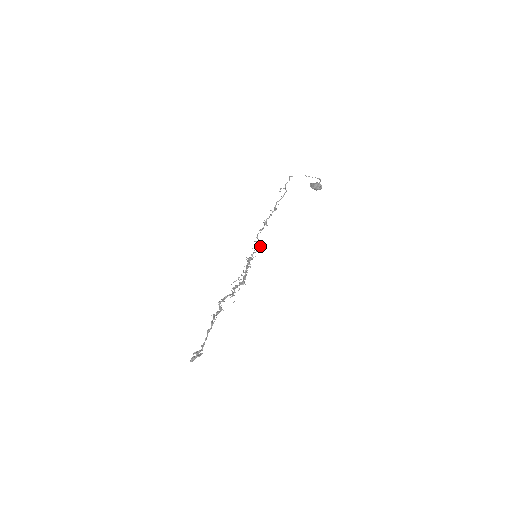
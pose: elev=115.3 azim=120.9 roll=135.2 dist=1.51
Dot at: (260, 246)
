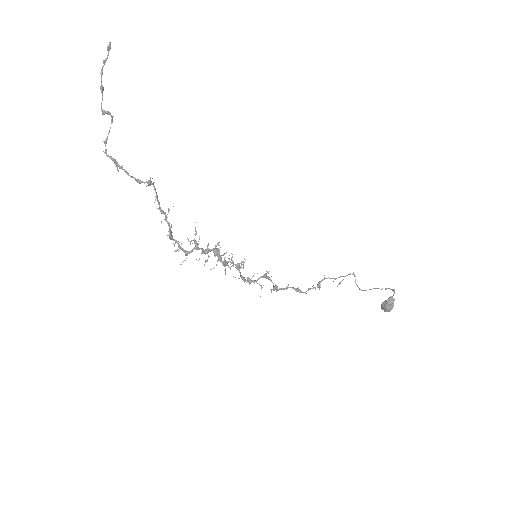
Dot at: (271, 281)
